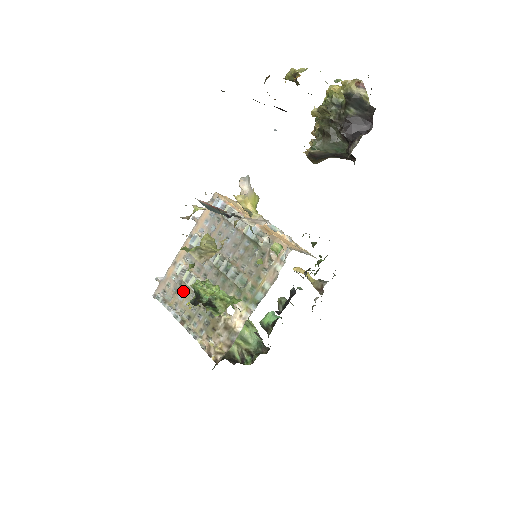
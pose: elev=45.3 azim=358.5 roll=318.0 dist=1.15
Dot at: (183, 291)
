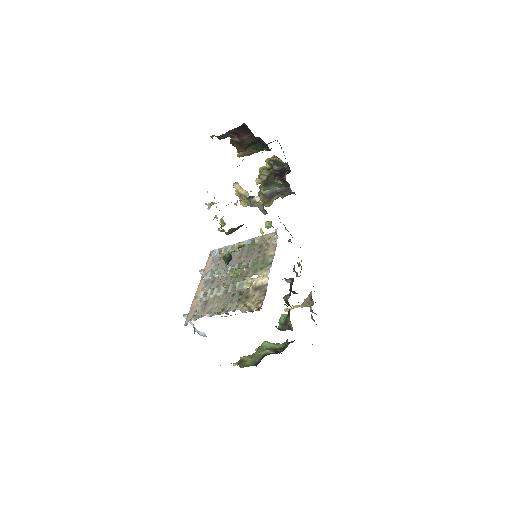
Dot at: (210, 303)
